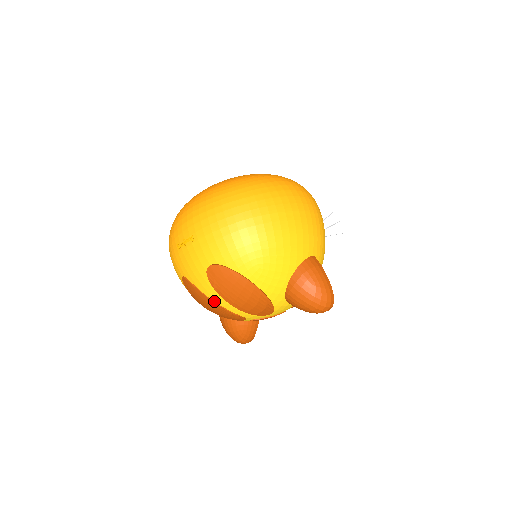
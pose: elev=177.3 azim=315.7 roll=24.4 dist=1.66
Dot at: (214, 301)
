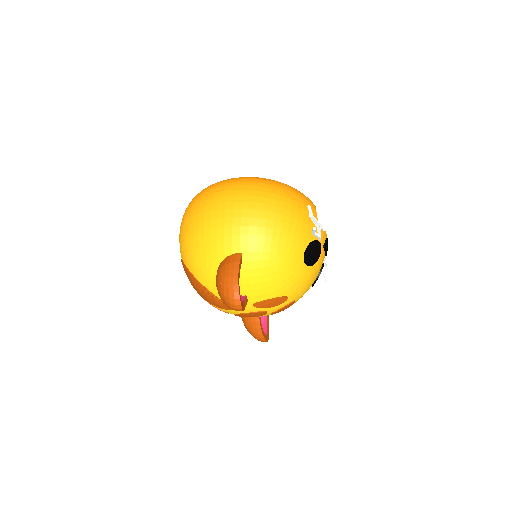
Dot at: occluded
